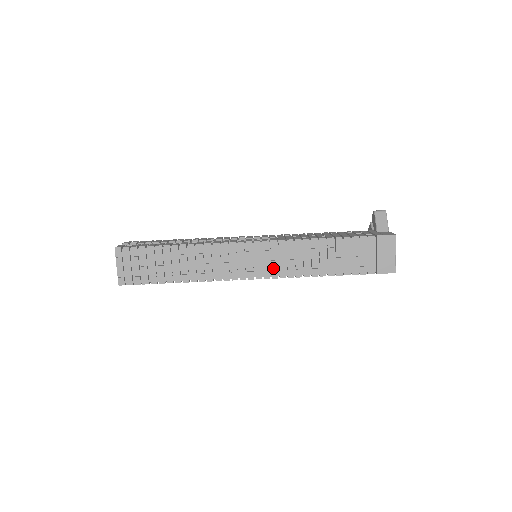
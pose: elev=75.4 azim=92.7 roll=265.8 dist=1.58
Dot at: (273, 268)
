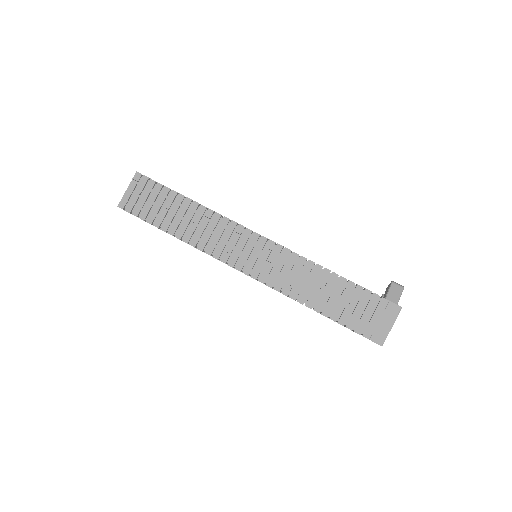
Dot at: (265, 271)
